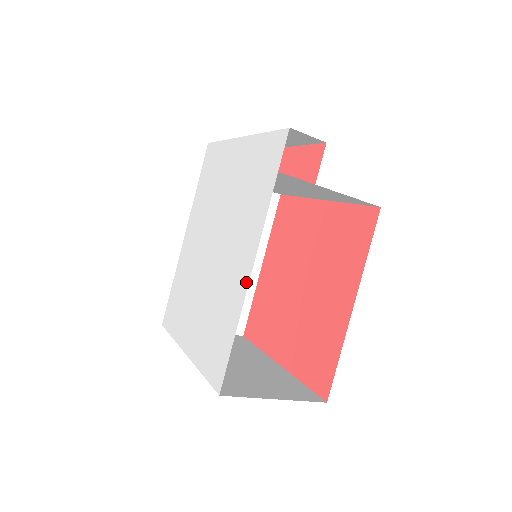
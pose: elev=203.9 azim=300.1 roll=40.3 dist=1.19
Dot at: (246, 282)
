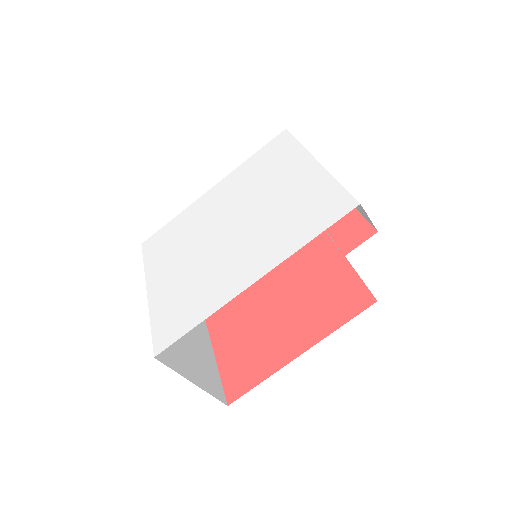
Dot at: (236, 292)
